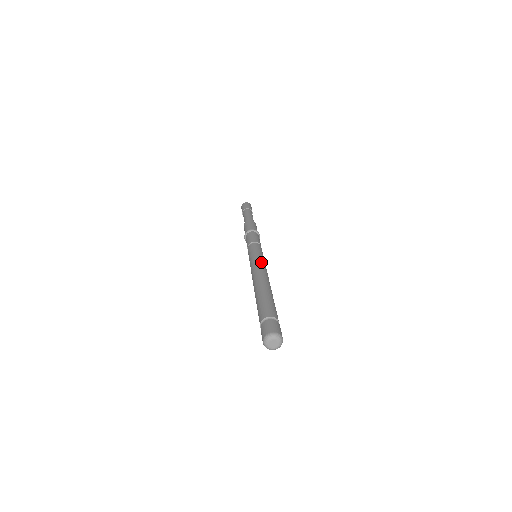
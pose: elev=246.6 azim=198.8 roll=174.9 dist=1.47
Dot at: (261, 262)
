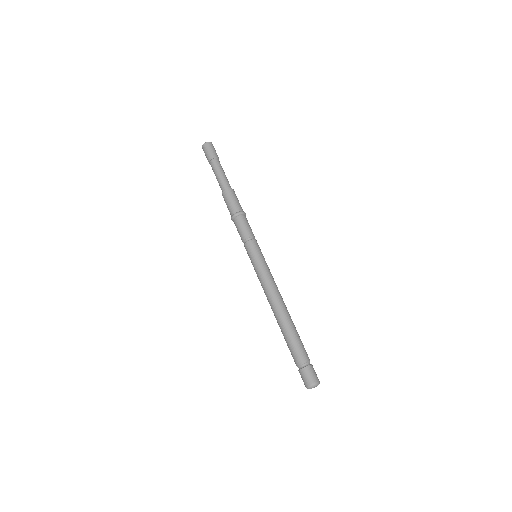
Dot at: occluded
